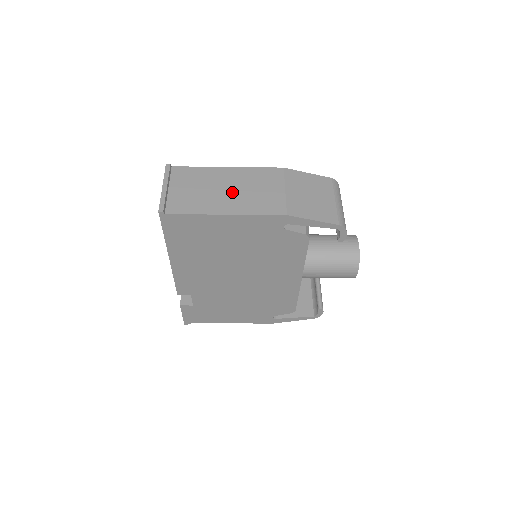
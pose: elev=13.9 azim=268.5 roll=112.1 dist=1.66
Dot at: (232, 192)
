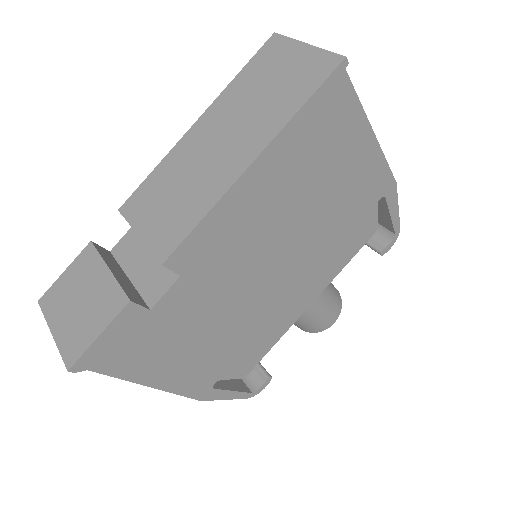
Dot at: occluded
